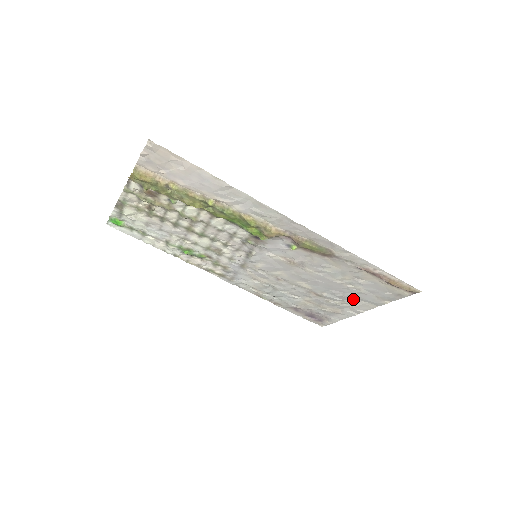
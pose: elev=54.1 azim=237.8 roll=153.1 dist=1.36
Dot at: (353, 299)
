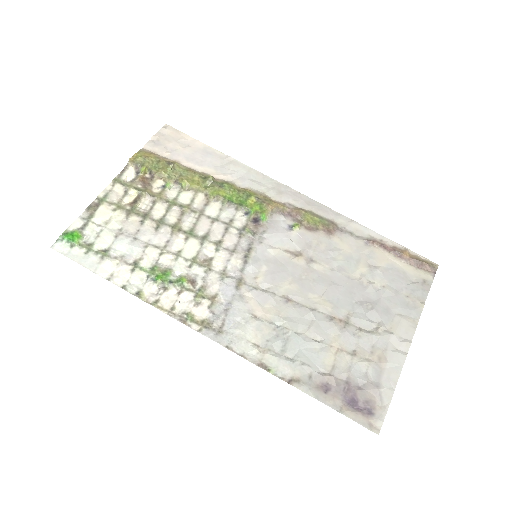
Dot at: (386, 314)
